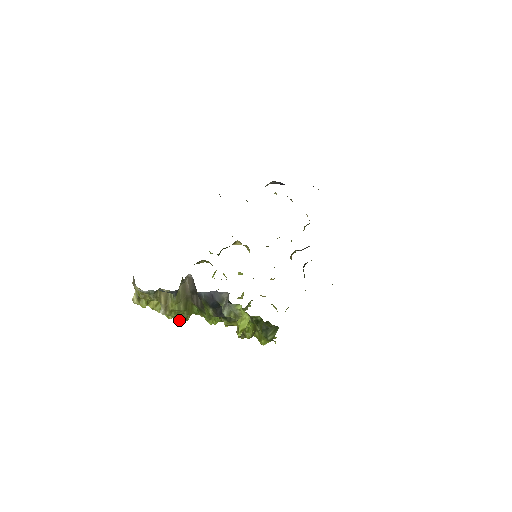
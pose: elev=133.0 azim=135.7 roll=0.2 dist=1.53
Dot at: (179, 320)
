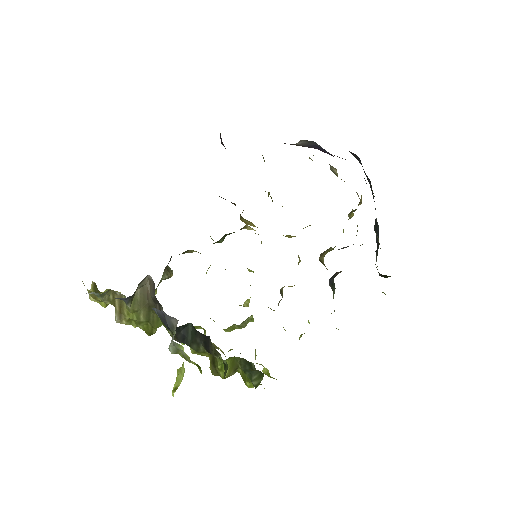
Dot at: (145, 331)
